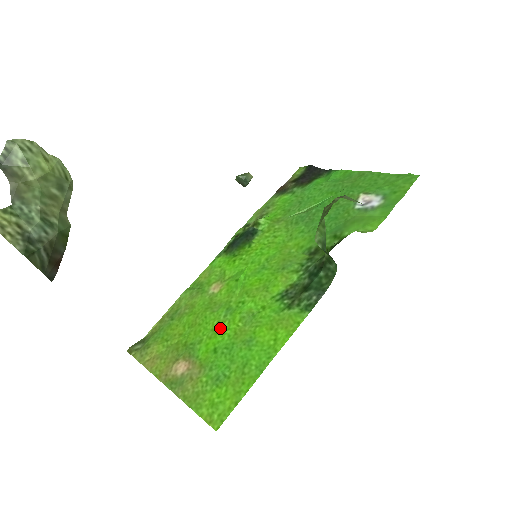
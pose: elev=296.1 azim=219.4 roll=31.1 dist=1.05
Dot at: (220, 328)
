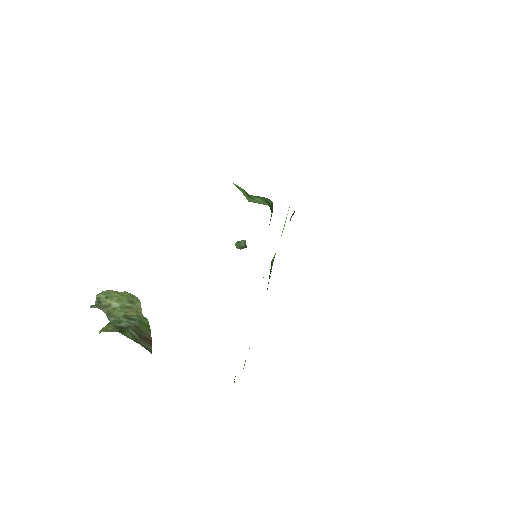
Dot at: occluded
